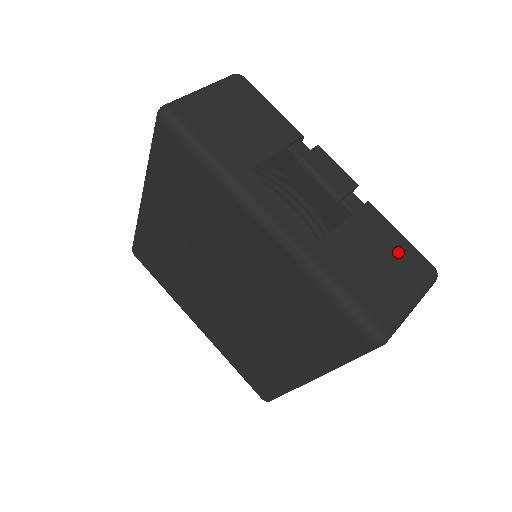
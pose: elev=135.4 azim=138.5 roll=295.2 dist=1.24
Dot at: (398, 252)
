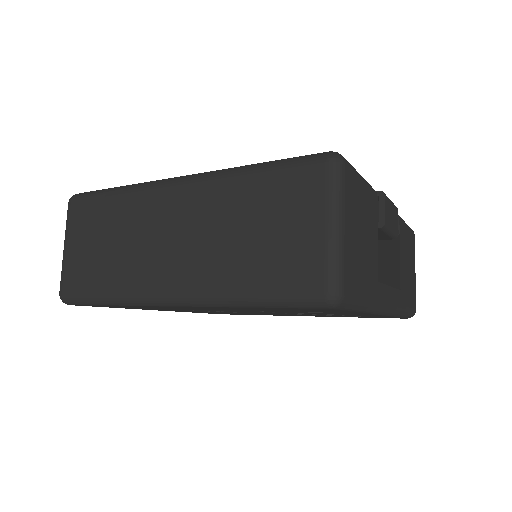
Dot at: (410, 243)
